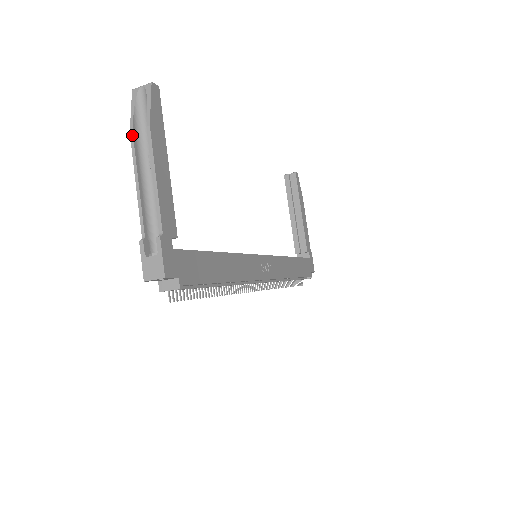
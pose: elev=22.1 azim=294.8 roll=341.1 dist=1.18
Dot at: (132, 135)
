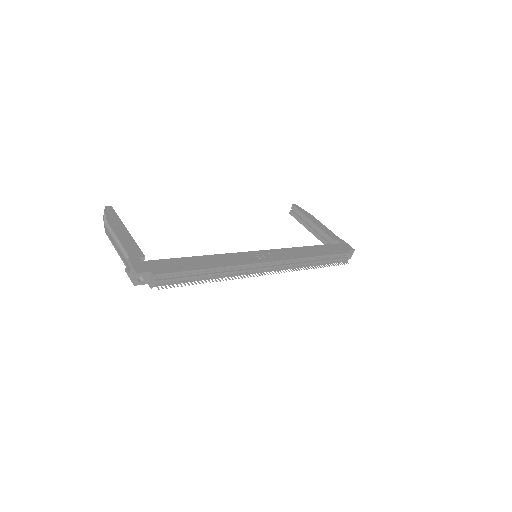
Dot at: (106, 233)
